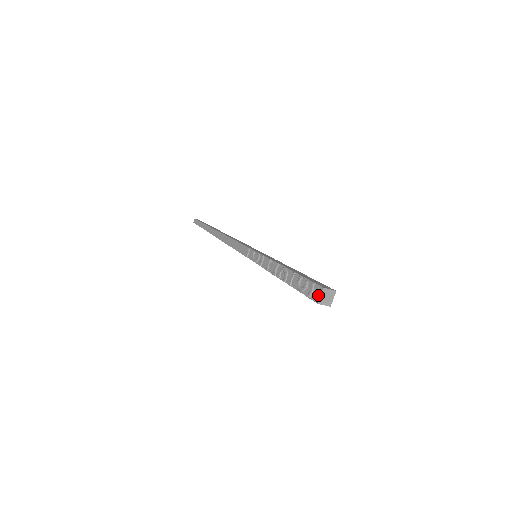
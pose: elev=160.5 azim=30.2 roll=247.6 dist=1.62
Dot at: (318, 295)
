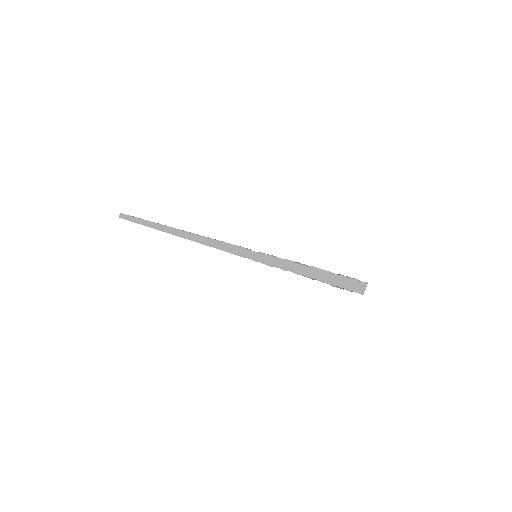
Dot at: occluded
